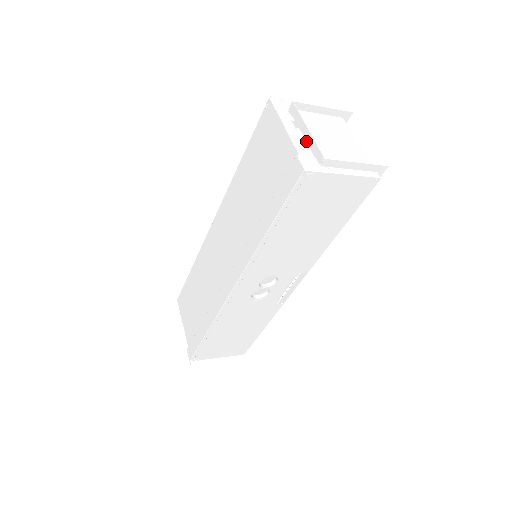
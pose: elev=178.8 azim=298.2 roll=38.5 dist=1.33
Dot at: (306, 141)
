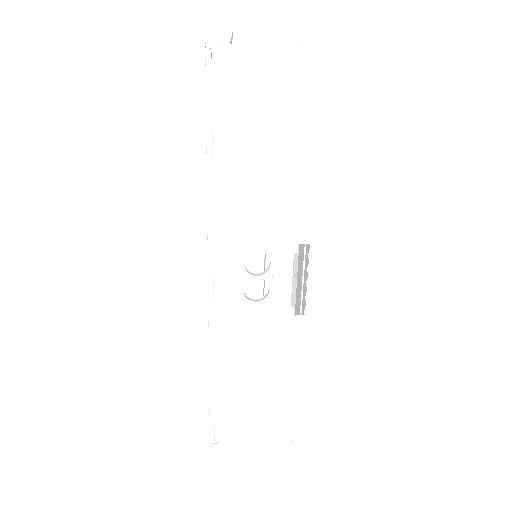
Dot at: occluded
